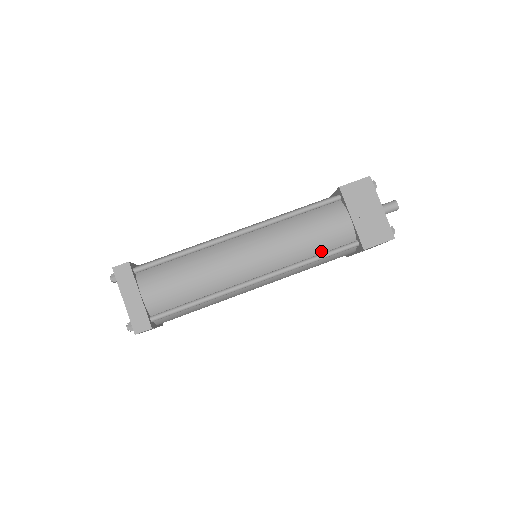
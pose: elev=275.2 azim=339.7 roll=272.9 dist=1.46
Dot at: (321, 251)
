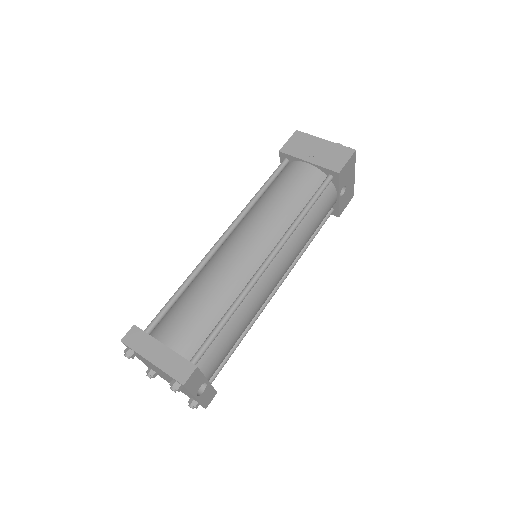
Dot at: (306, 202)
